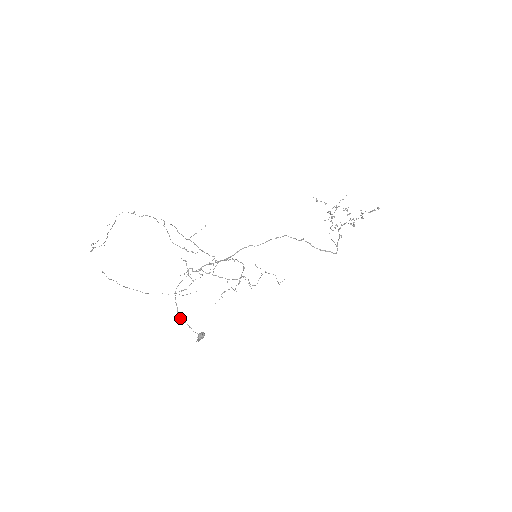
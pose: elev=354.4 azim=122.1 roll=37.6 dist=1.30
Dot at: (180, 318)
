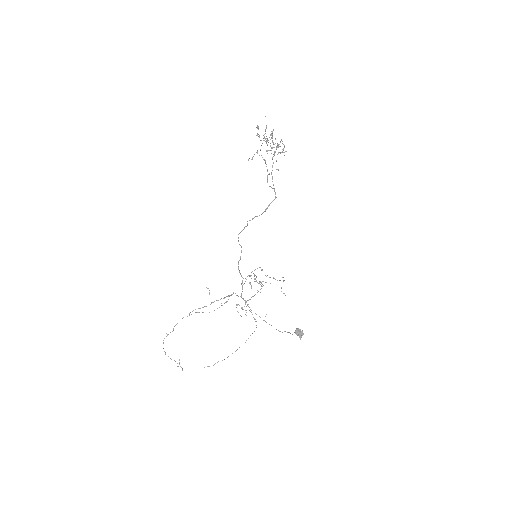
Dot at: occluded
